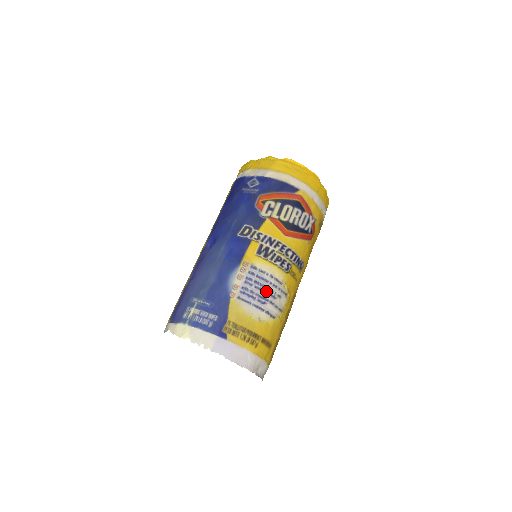
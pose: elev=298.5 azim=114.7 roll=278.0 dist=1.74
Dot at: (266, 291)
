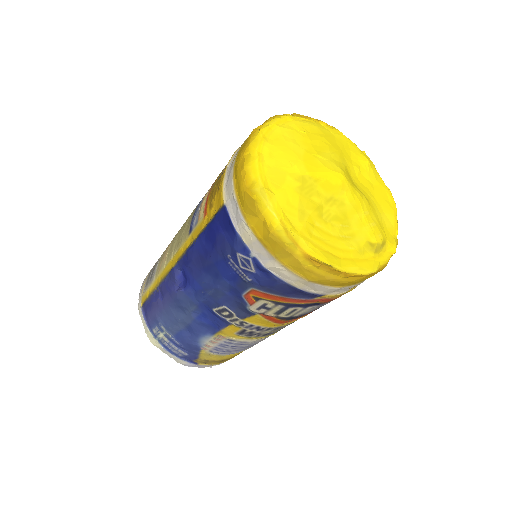
Dot at: (246, 347)
